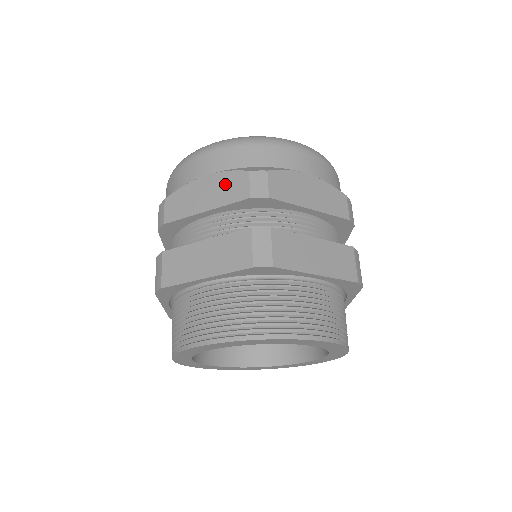
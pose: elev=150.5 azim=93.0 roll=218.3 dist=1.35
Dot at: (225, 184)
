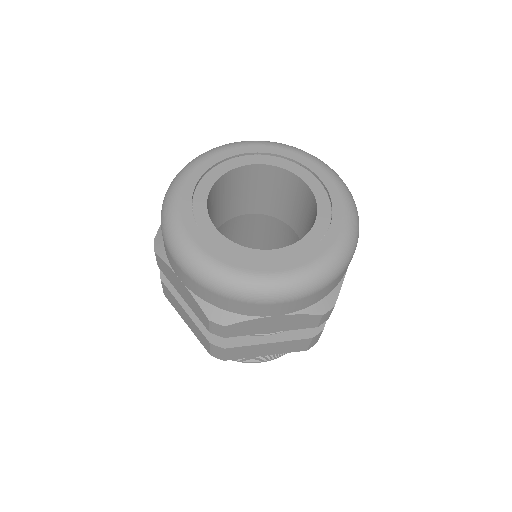
Dot at: (193, 304)
